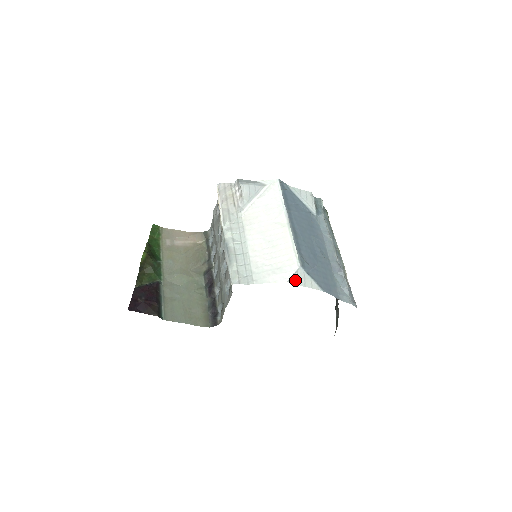
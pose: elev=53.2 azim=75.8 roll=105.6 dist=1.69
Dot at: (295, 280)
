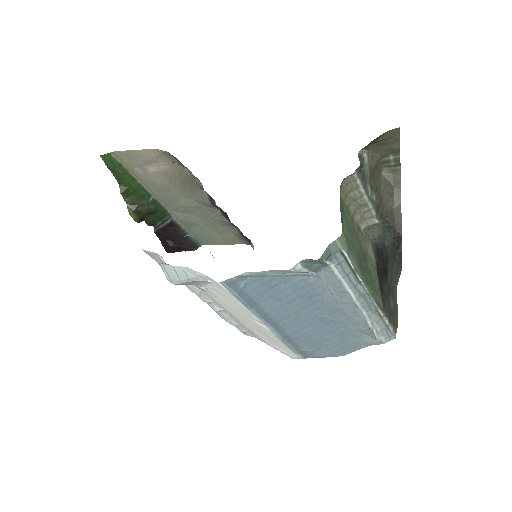
Dot at: occluded
